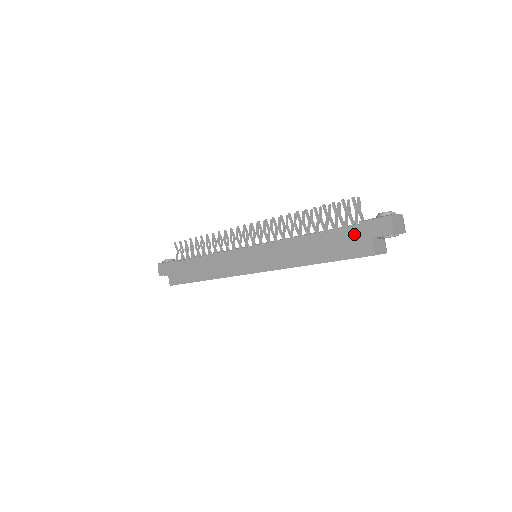
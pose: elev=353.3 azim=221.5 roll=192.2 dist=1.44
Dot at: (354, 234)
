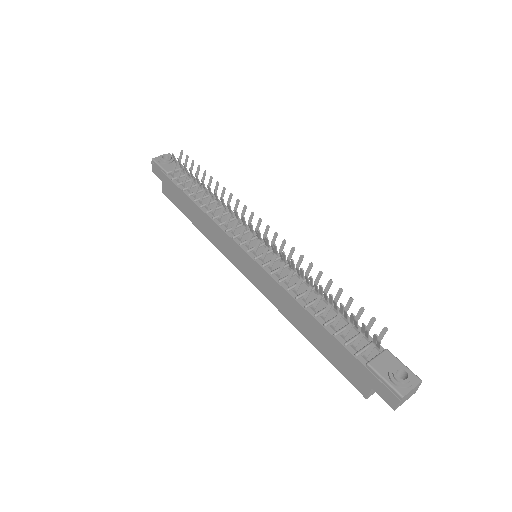
Dot at: (356, 366)
